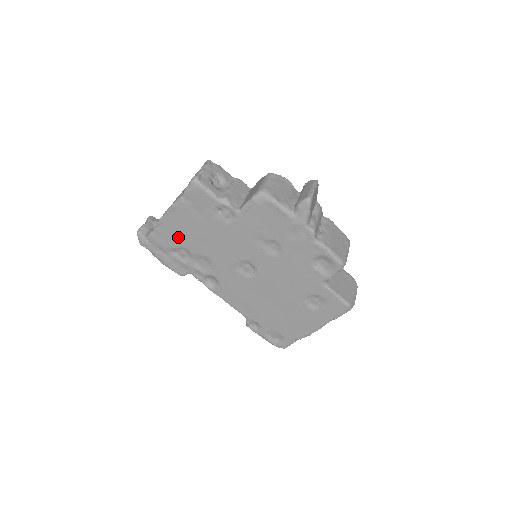
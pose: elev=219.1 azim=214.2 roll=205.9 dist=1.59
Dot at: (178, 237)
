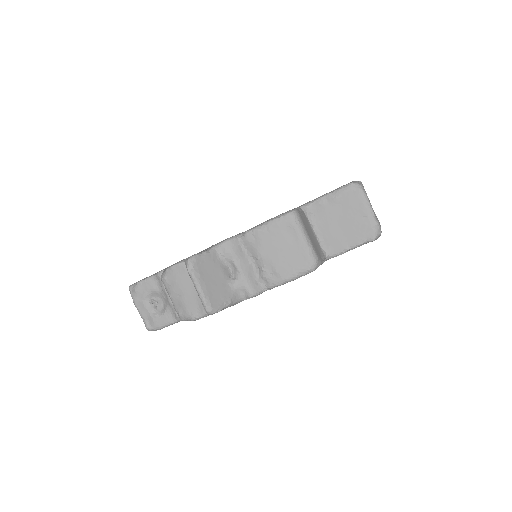
Dot at: occluded
